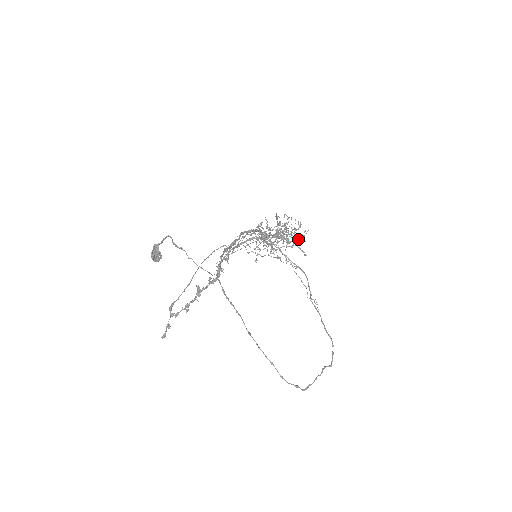
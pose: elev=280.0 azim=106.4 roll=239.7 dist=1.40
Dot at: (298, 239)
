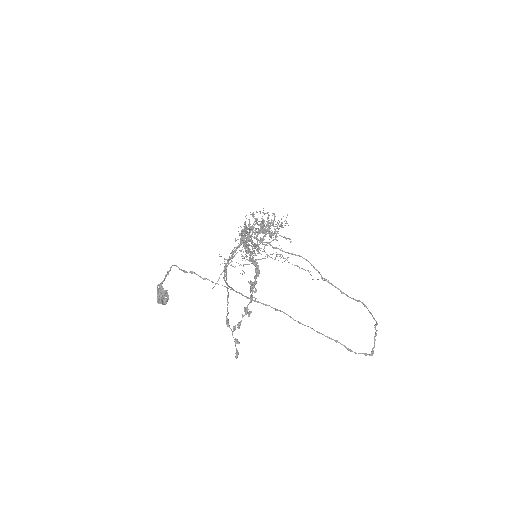
Dot at: (282, 226)
